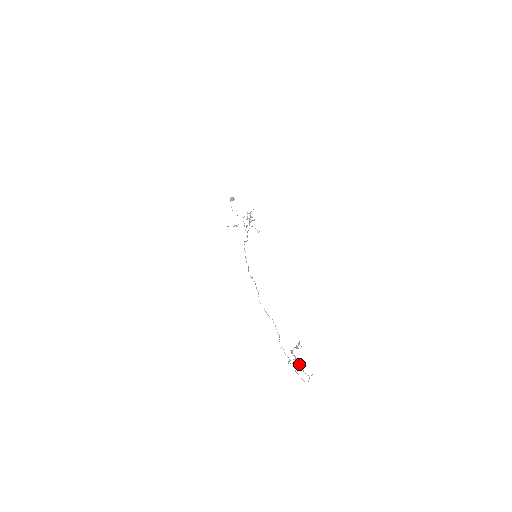
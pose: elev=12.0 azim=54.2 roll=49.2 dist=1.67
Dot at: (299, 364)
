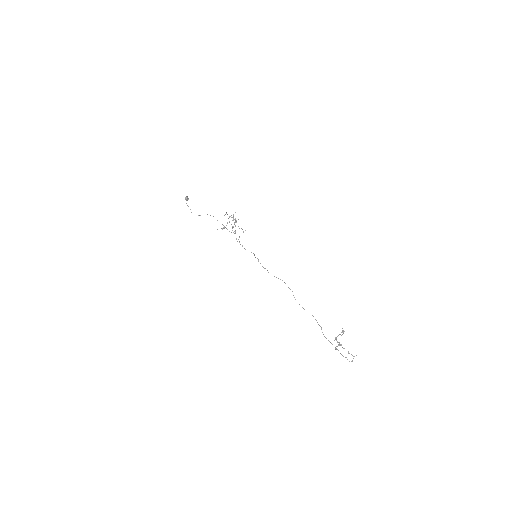
Dot at: (344, 348)
